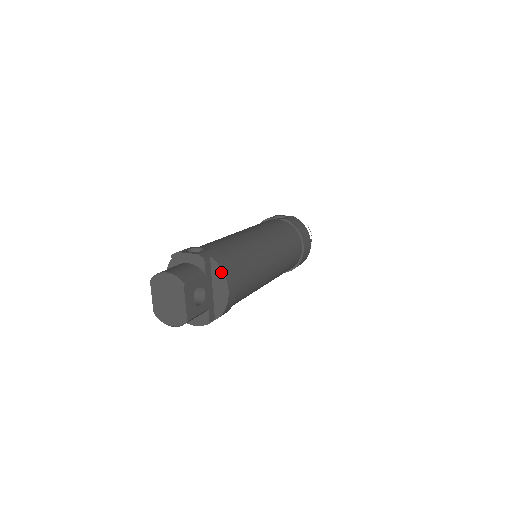
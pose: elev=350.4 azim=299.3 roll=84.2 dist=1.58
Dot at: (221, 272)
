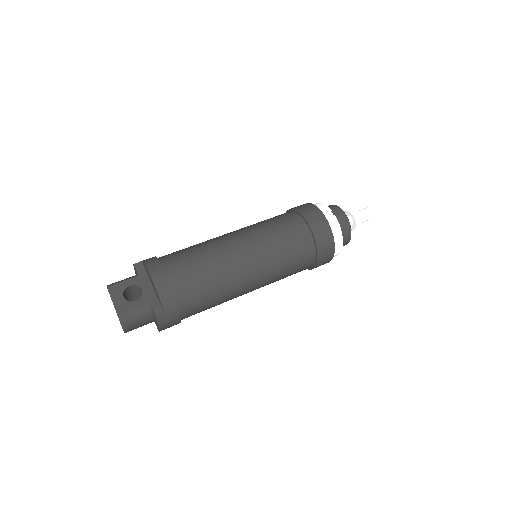
Dot at: (145, 266)
